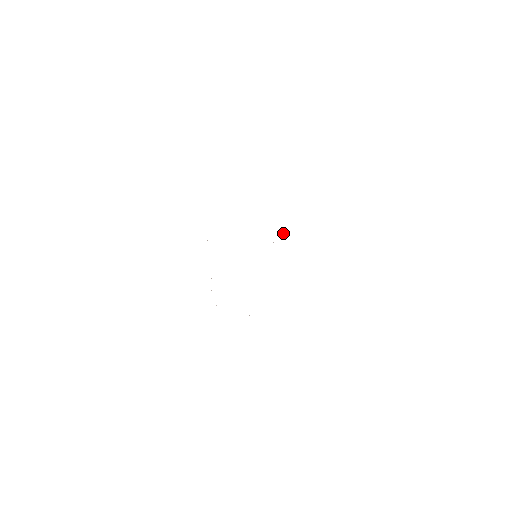
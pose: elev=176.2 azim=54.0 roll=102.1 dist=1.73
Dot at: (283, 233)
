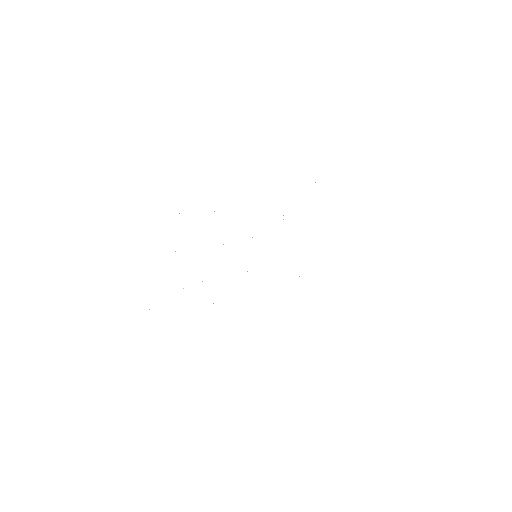
Dot at: occluded
